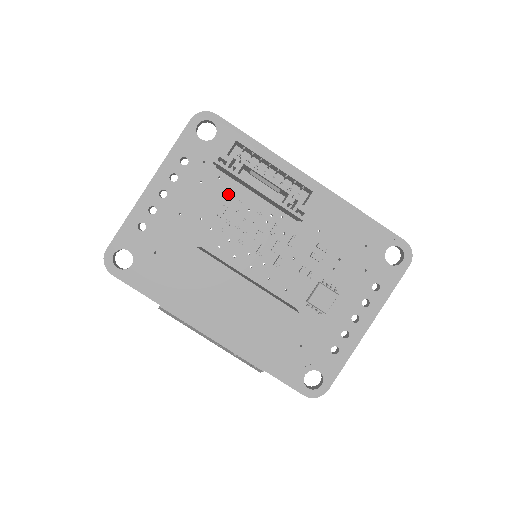
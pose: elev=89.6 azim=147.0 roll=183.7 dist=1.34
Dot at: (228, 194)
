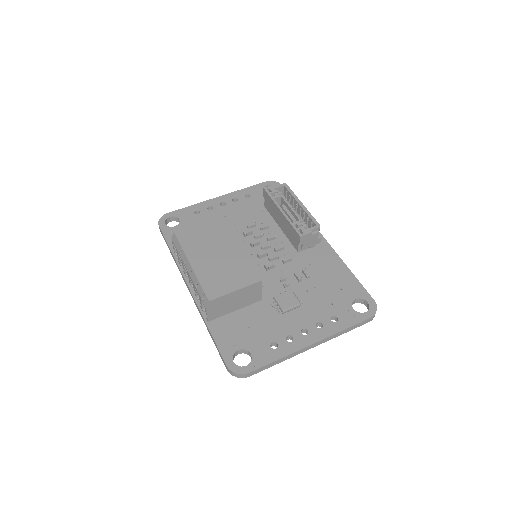
Dot at: (262, 220)
